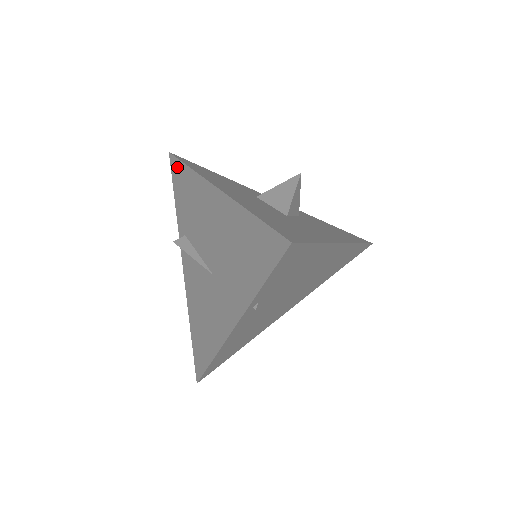
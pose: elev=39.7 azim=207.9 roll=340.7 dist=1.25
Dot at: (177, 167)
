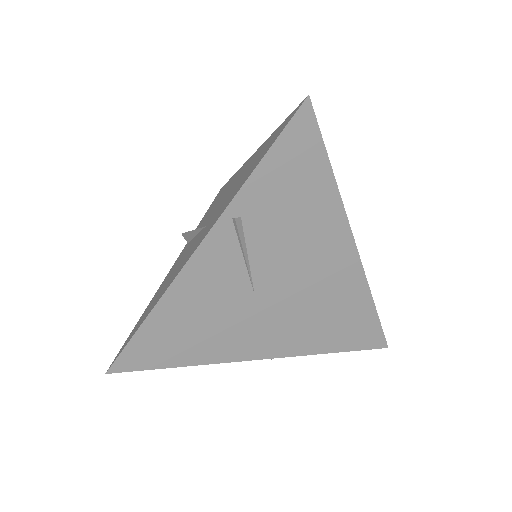
Dot at: (222, 188)
